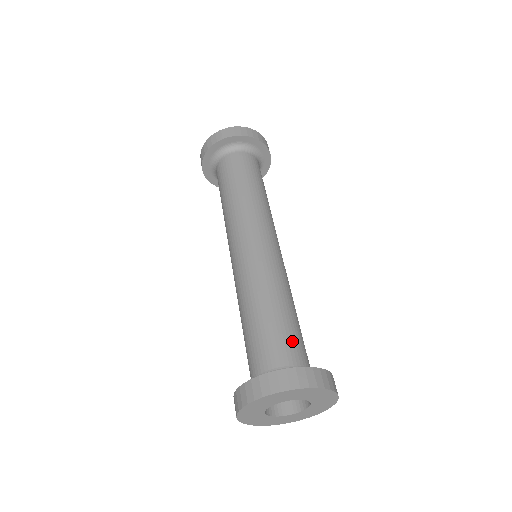
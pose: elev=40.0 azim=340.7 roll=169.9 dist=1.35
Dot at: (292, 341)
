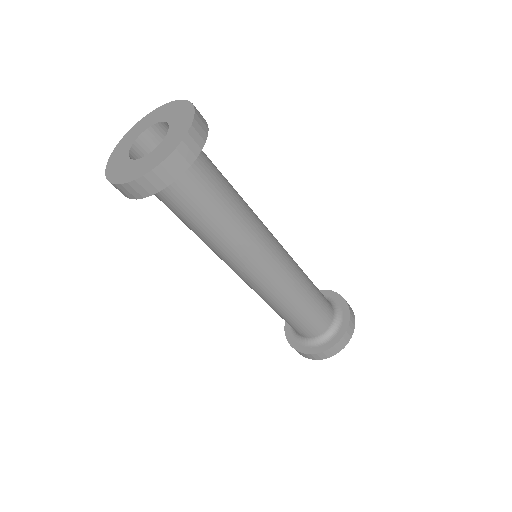
Dot at: (324, 311)
